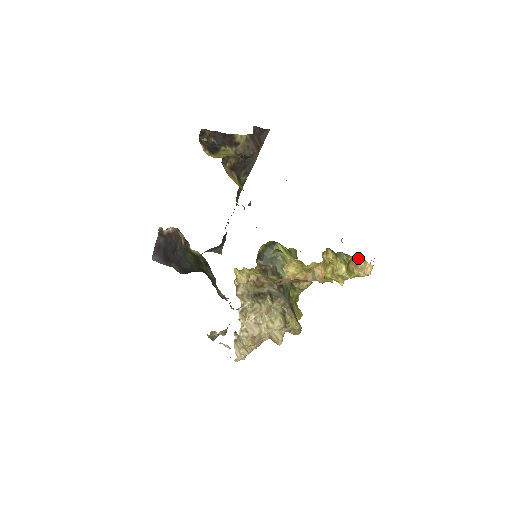
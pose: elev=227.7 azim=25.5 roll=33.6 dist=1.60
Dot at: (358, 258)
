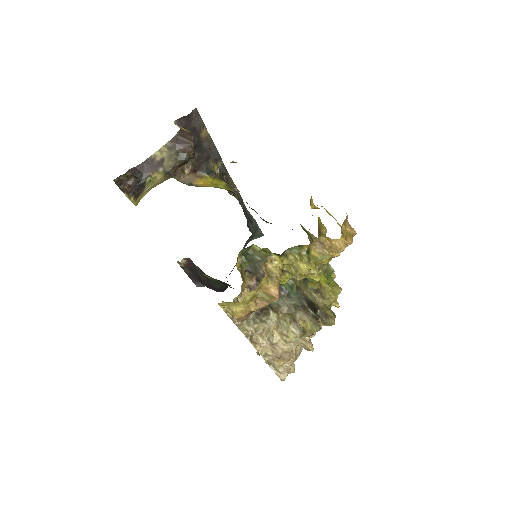
Dot at: (319, 238)
